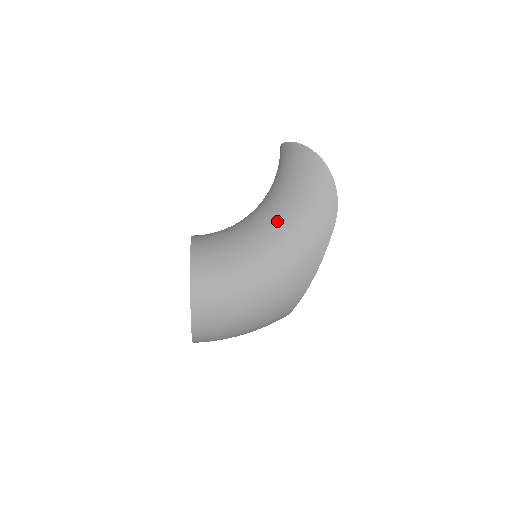
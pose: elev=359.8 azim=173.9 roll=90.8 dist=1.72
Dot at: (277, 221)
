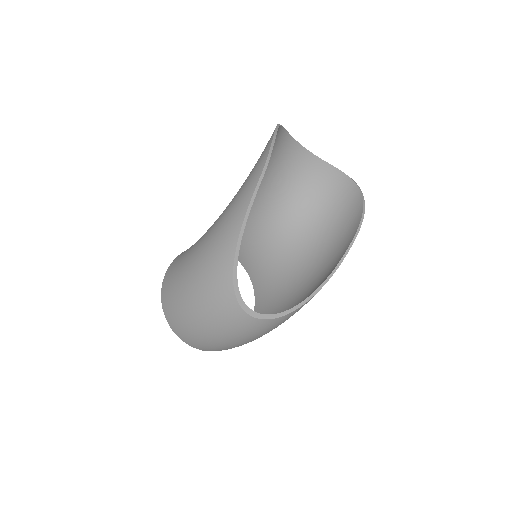
Dot at: occluded
